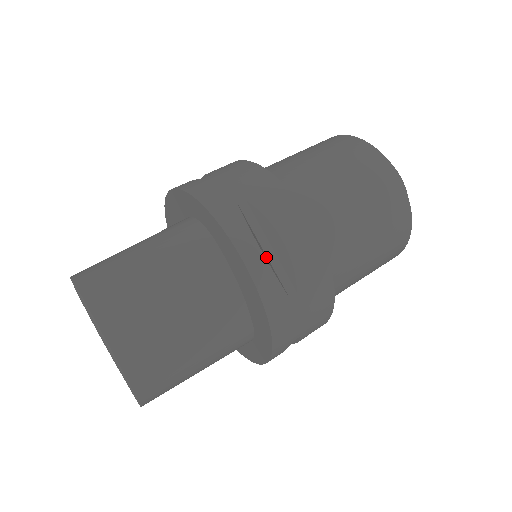
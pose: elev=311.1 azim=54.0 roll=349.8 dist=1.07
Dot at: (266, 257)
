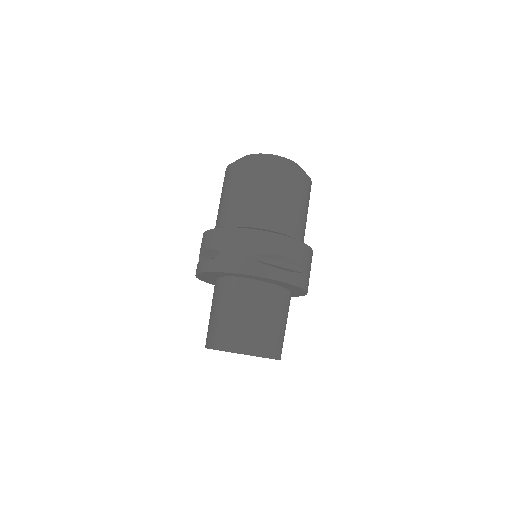
Dot at: (283, 269)
